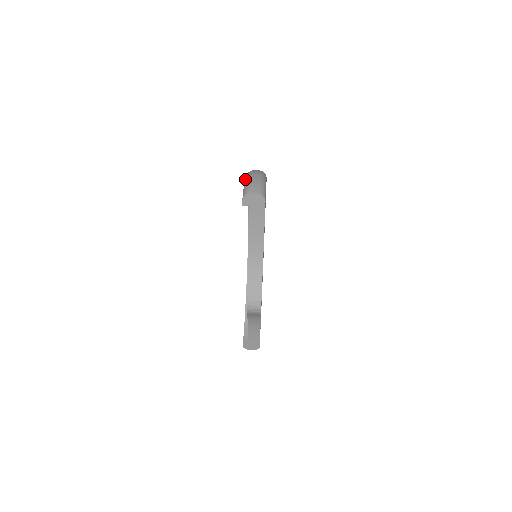
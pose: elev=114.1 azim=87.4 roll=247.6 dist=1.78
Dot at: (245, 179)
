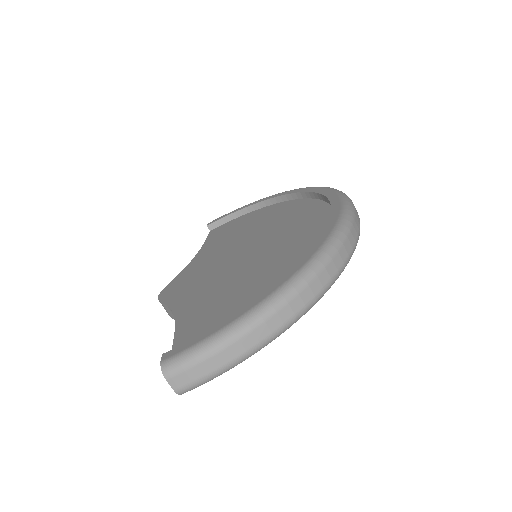
Dot at: (223, 331)
